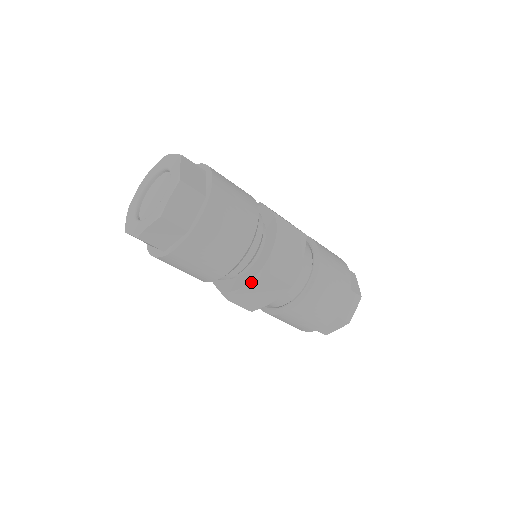
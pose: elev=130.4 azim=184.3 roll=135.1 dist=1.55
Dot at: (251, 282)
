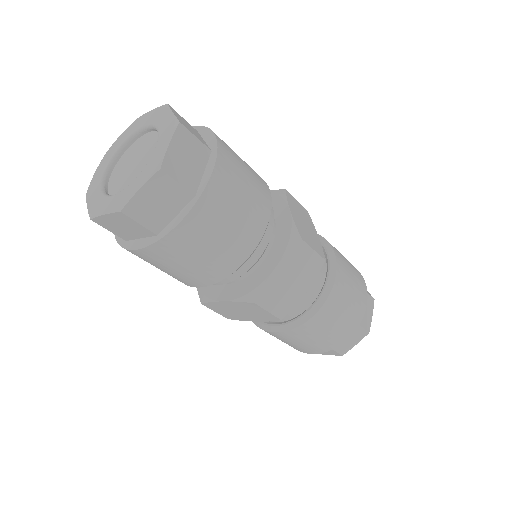
Dot at: (231, 301)
